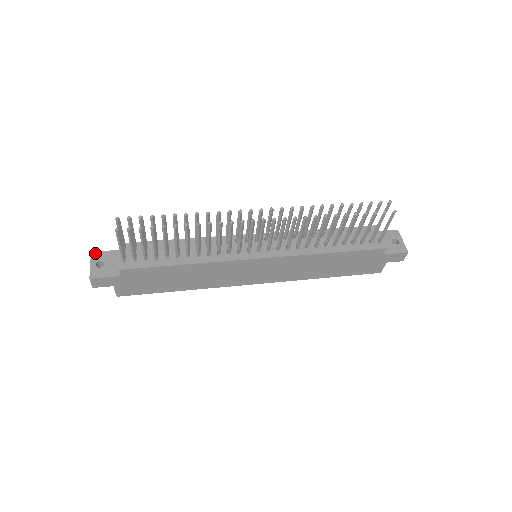
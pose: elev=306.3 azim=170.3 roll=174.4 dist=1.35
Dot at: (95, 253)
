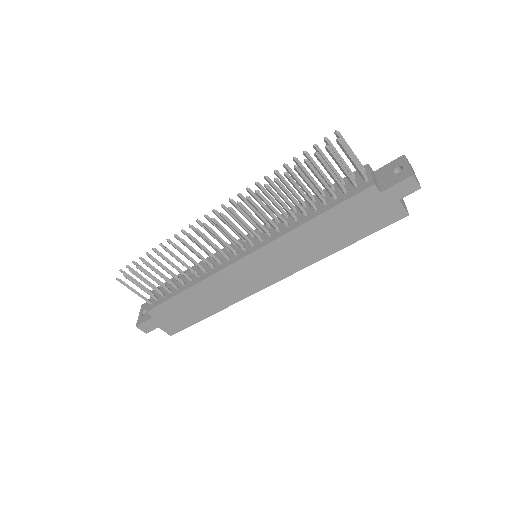
Dot at: (143, 305)
